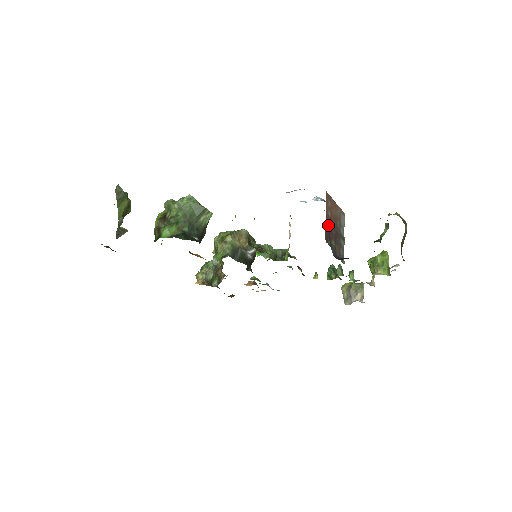
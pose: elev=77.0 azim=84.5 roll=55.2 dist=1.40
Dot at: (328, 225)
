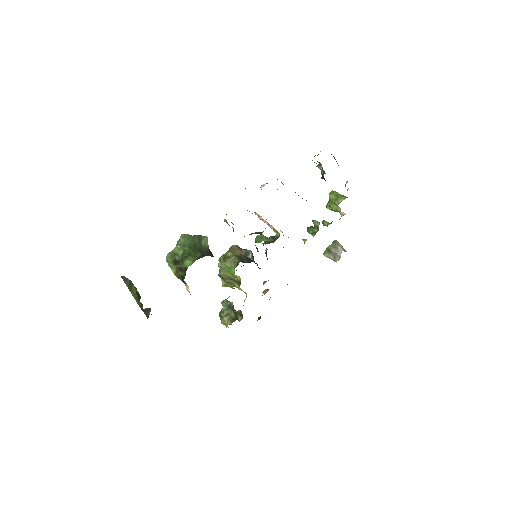
Dot at: occluded
